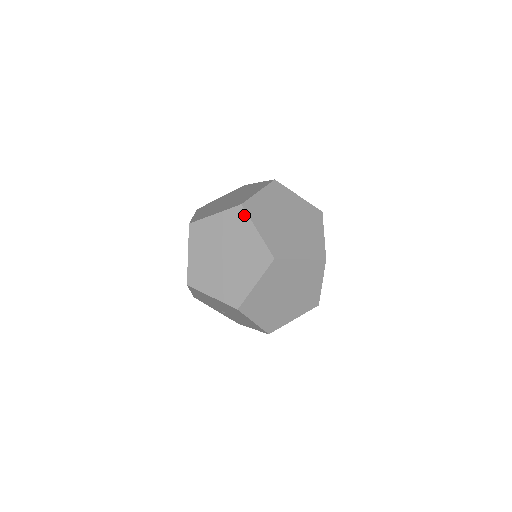
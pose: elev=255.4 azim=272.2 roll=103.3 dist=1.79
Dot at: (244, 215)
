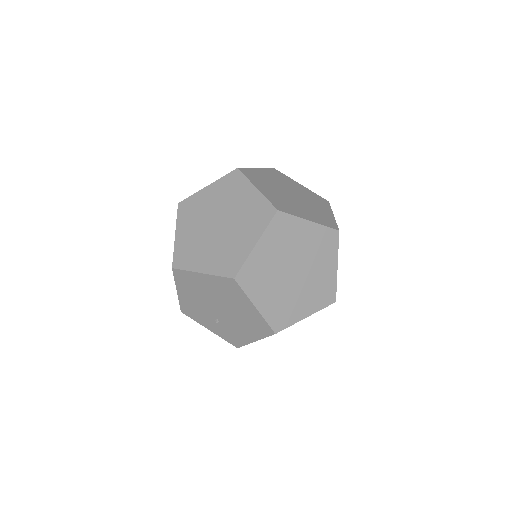
Dot at: (241, 177)
